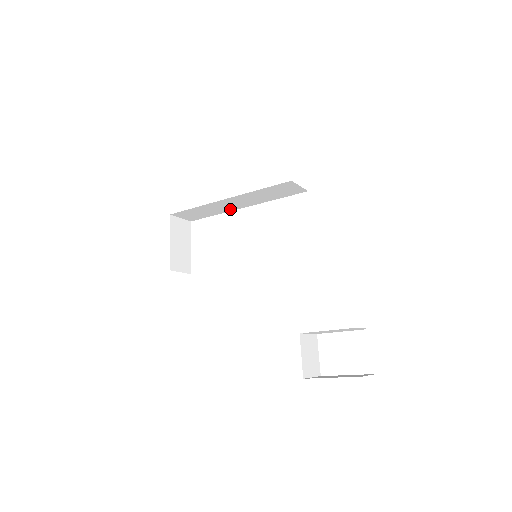
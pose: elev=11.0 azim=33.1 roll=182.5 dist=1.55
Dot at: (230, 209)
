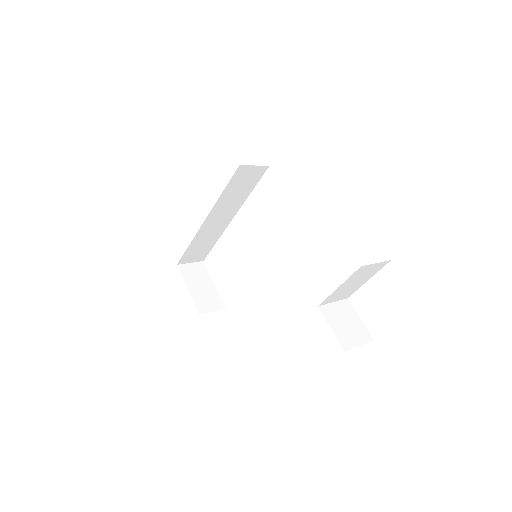
Dot at: (222, 228)
